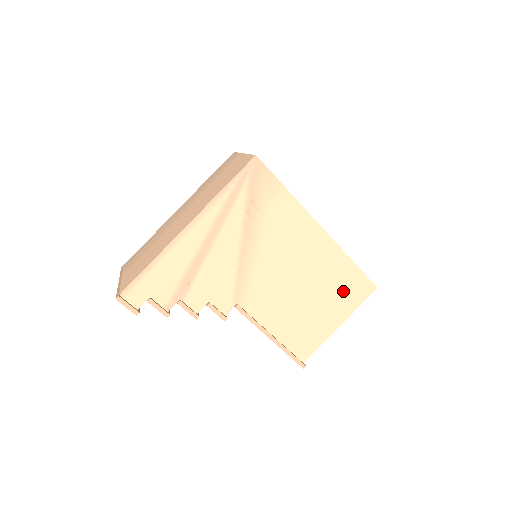
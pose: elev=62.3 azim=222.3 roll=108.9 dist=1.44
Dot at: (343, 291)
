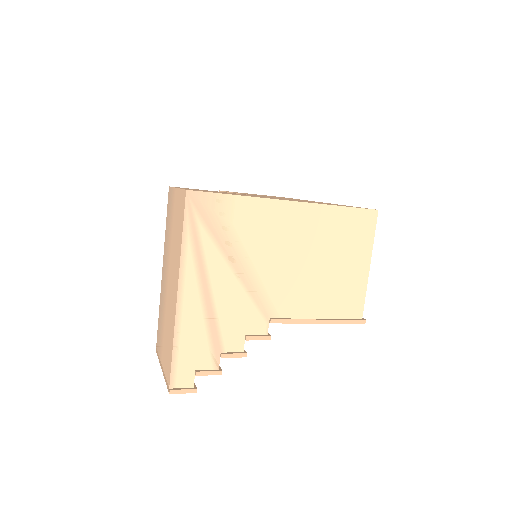
Dot at: (350, 237)
